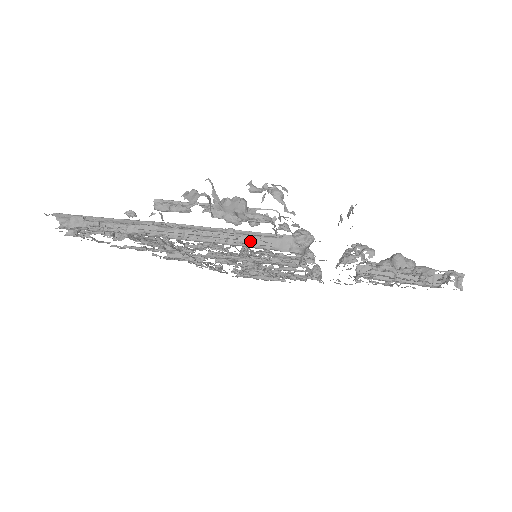
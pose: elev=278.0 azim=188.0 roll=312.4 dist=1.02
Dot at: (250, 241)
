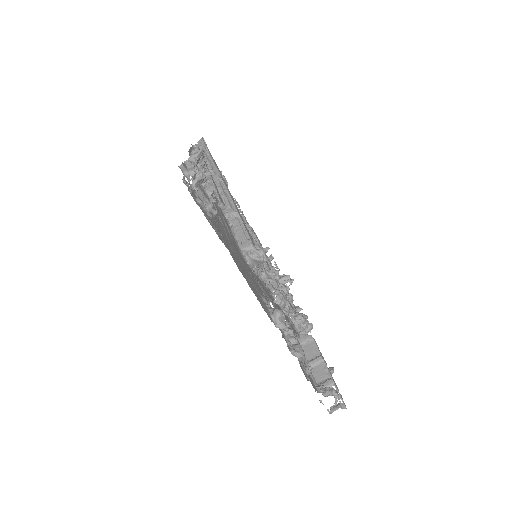
Dot at: (236, 227)
